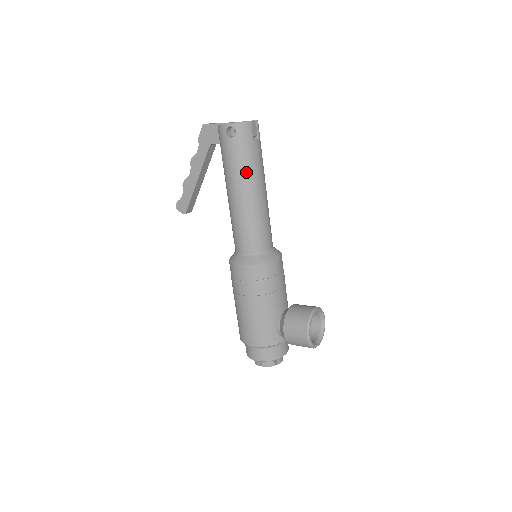
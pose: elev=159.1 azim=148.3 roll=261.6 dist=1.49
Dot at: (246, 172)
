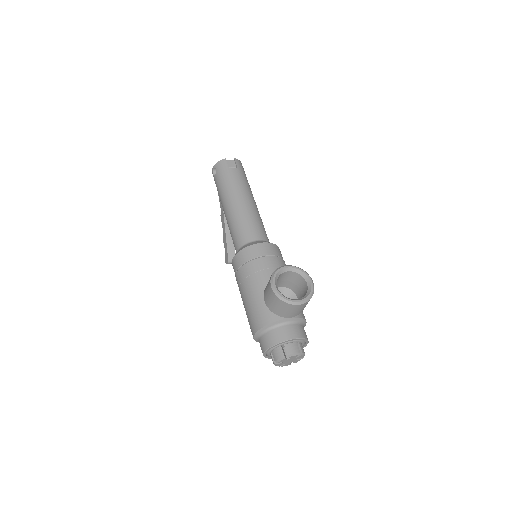
Dot at: (226, 190)
